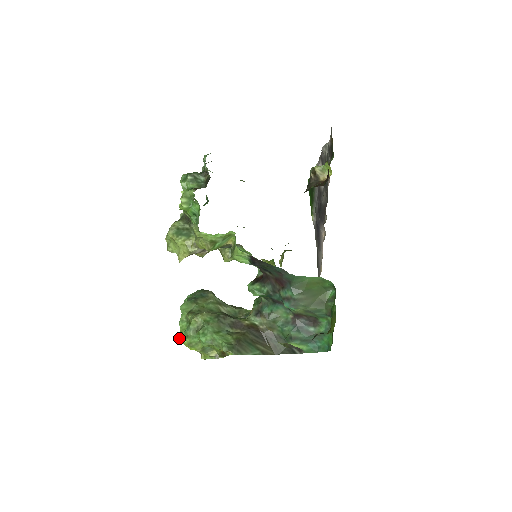
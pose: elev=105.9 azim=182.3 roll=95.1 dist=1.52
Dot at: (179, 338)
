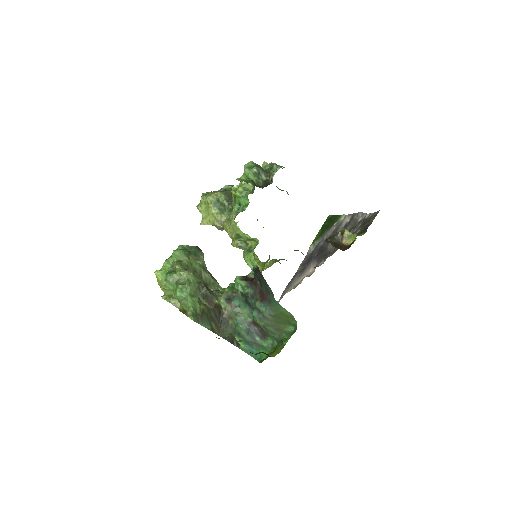
Dot at: (157, 273)
